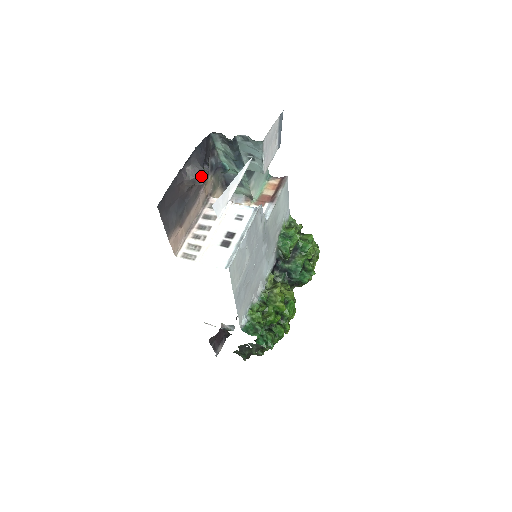
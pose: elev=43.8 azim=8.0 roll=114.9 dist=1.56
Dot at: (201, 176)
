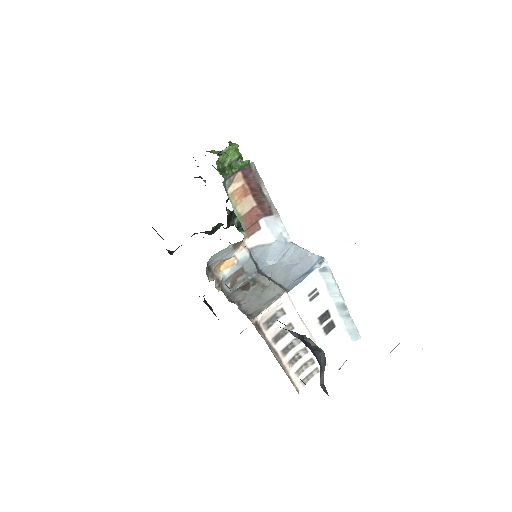
Dot at: (325, 358)
